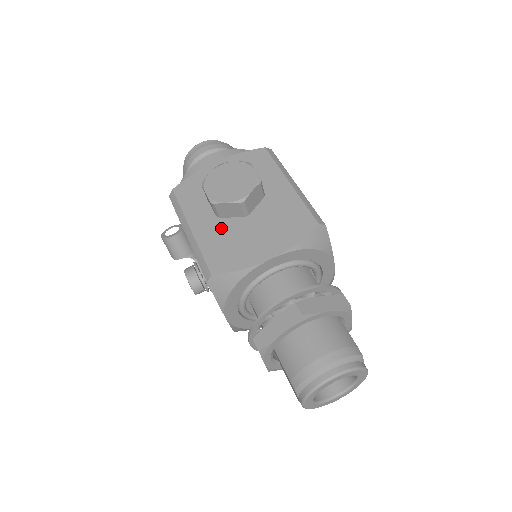
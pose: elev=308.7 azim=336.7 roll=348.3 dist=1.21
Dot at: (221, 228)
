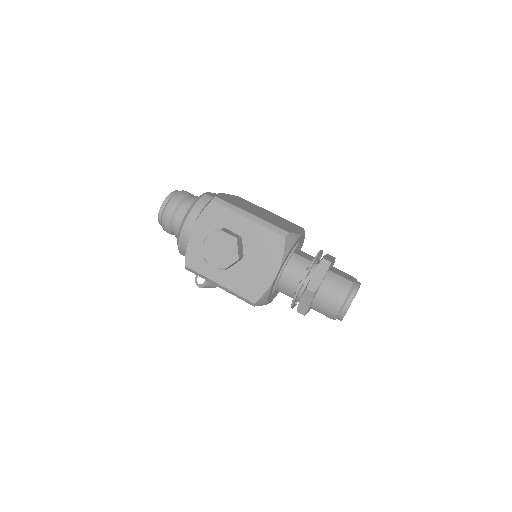
Dot at: (235, 273)
